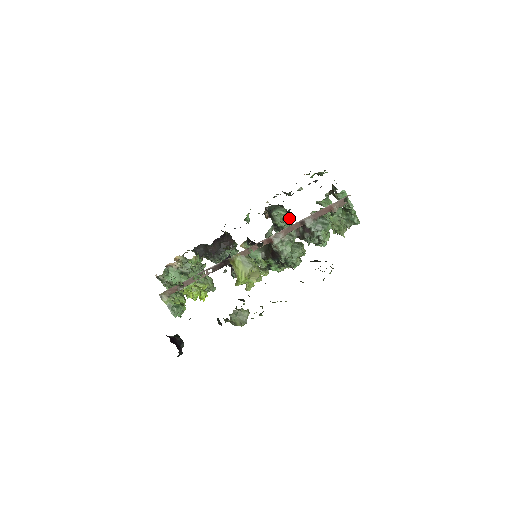
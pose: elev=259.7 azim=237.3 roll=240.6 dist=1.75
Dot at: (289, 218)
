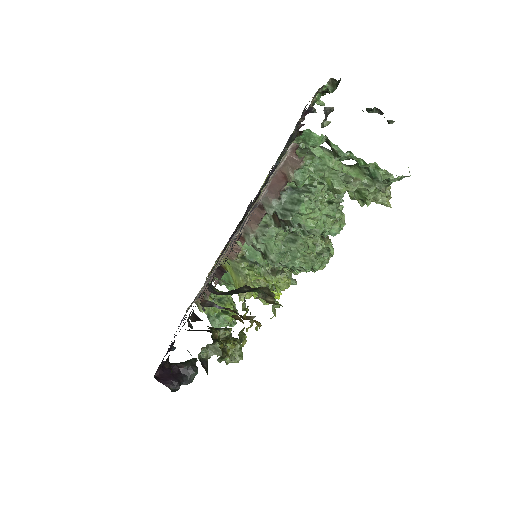
Dot at: occluded
